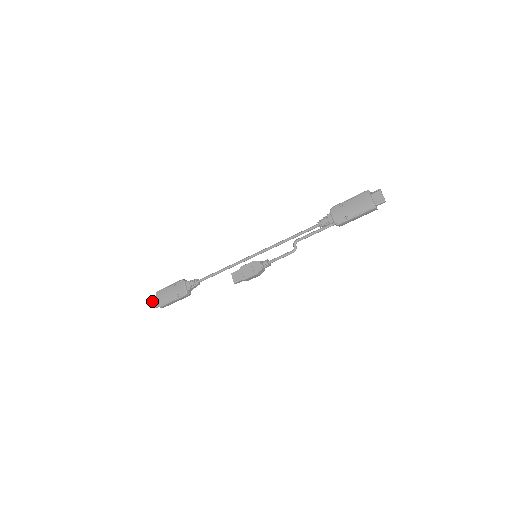
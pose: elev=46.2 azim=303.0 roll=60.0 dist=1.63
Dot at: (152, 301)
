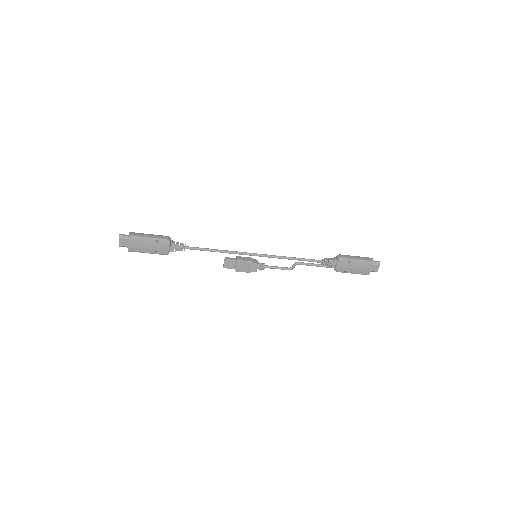
Dot at: (119, 241)
